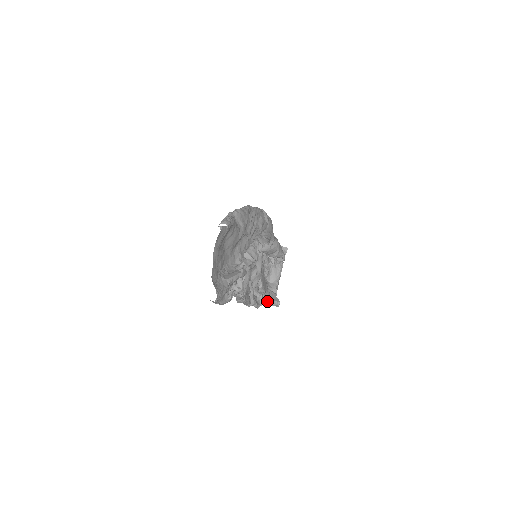
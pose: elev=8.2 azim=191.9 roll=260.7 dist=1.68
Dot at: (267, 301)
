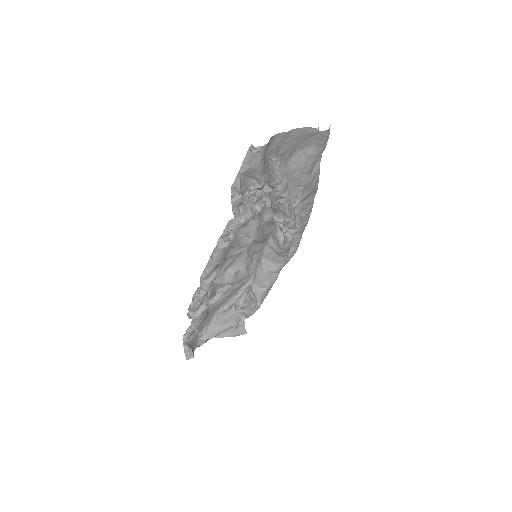
Dot at: (189, 336)
